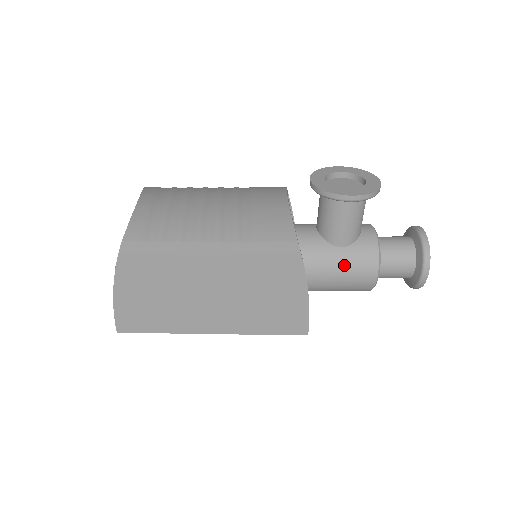
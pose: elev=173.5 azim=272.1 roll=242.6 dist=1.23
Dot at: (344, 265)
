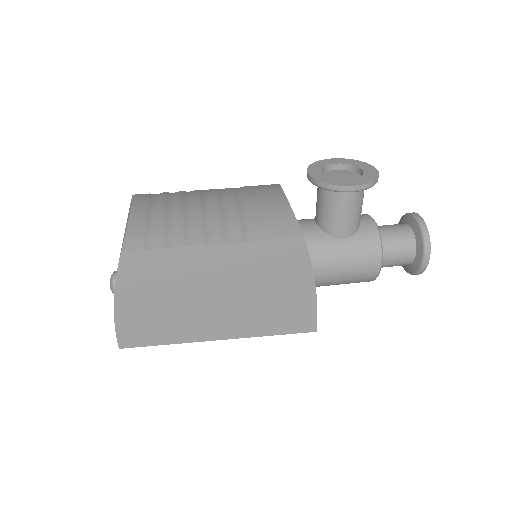
Dot at: (348, 257)
